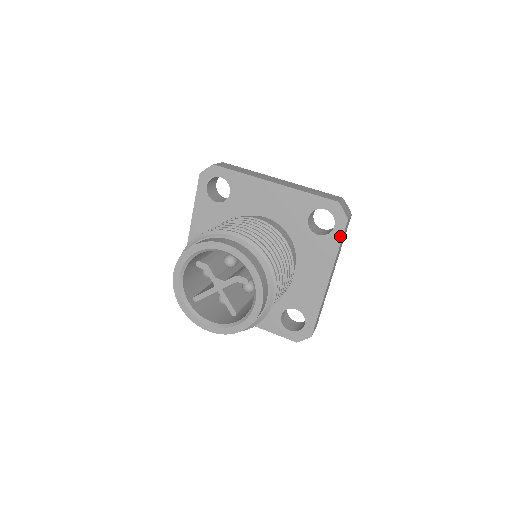
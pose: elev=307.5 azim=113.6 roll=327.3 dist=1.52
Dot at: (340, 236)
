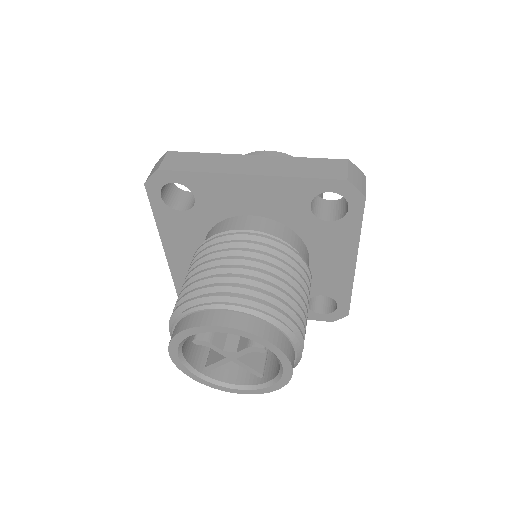
Dot at: (359, 217)
